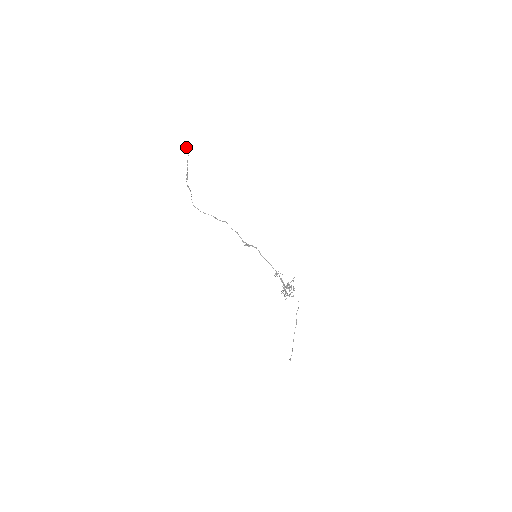
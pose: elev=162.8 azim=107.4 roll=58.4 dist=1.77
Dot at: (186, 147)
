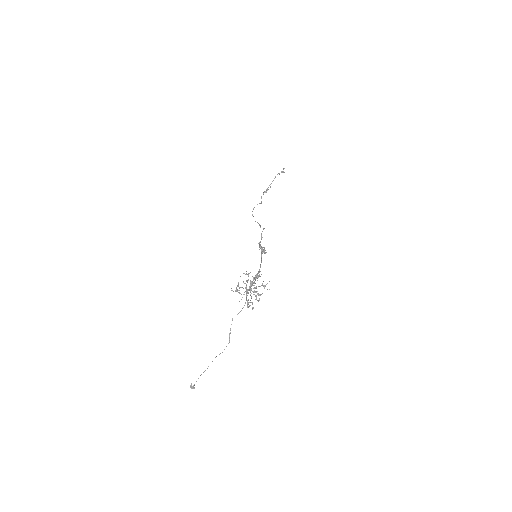
Dot at: (283, 169)
